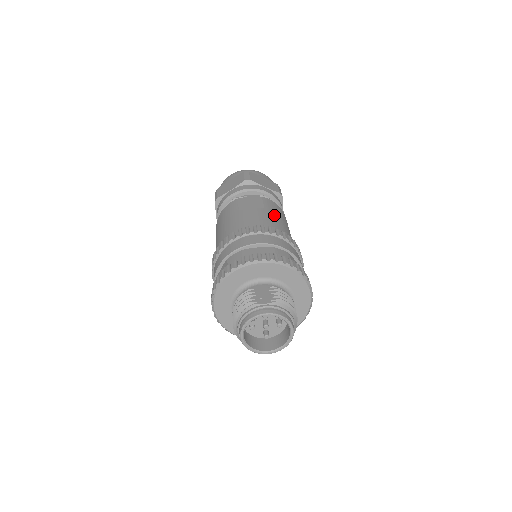
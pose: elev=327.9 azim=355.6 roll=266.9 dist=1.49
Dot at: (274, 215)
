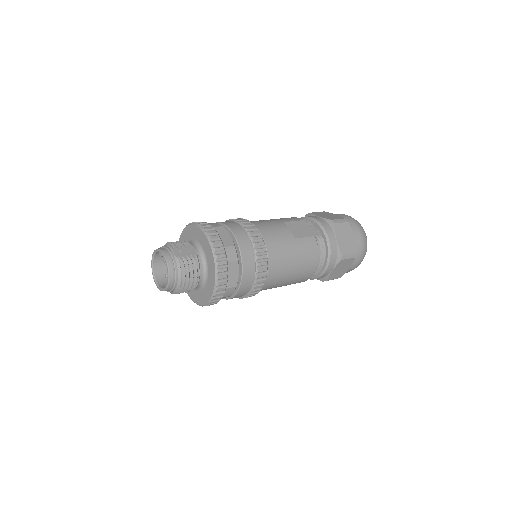
Dot at: (292, 248)
